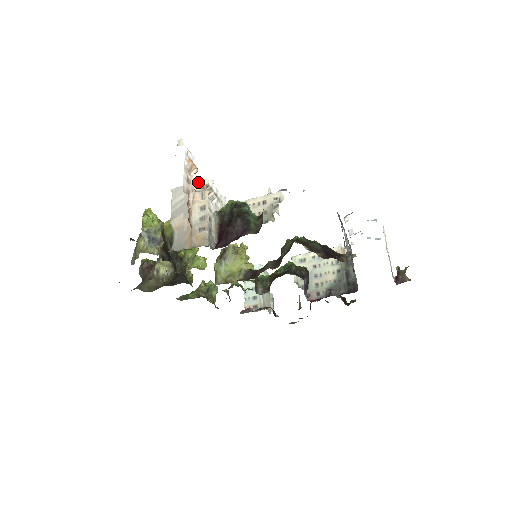
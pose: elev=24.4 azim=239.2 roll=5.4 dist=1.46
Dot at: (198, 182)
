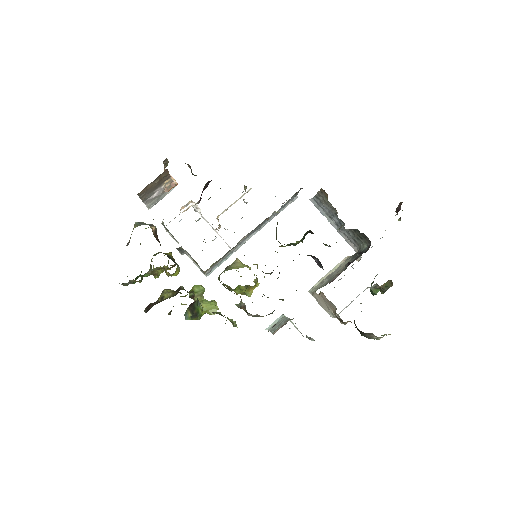
Dot at: (184, 211)
